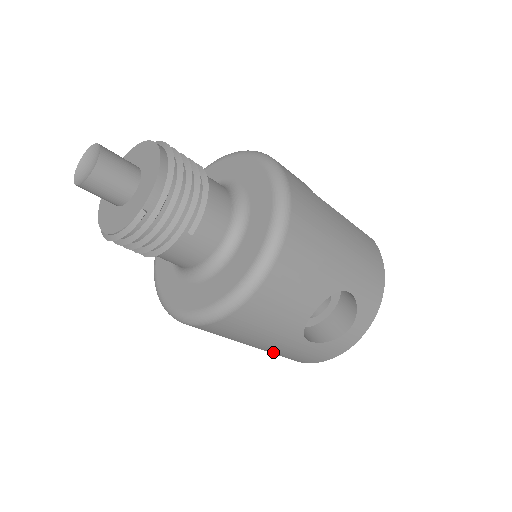
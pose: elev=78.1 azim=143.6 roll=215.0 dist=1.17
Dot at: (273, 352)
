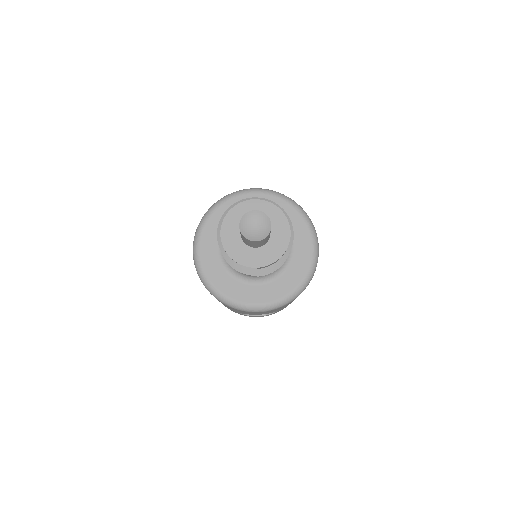
Dot at: occluded
